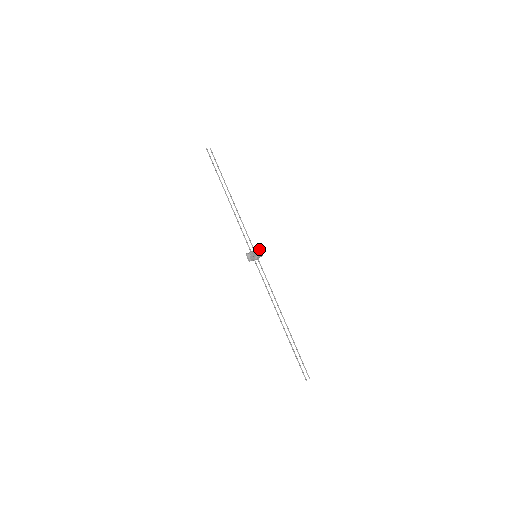
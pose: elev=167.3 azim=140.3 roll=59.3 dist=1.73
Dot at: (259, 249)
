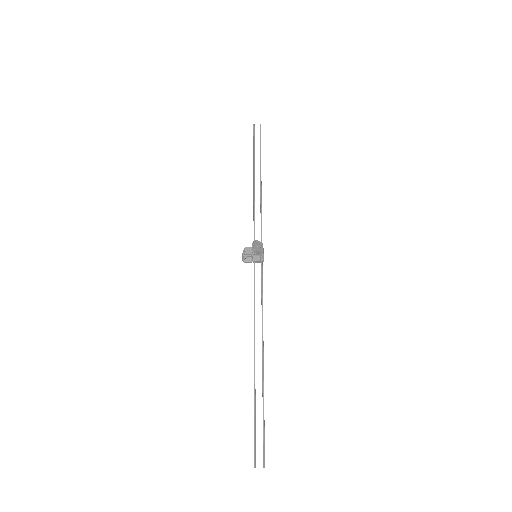
Dot at: (252, 244)
